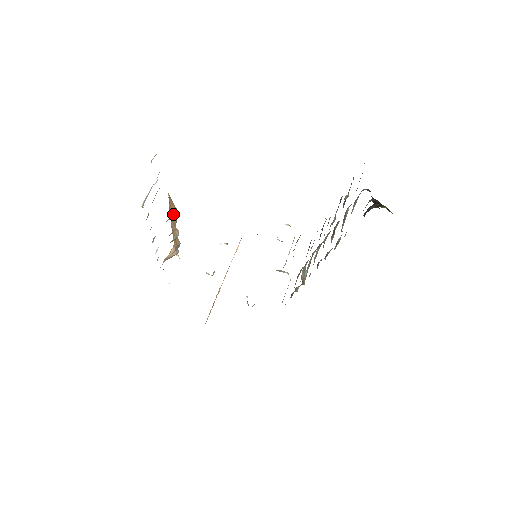
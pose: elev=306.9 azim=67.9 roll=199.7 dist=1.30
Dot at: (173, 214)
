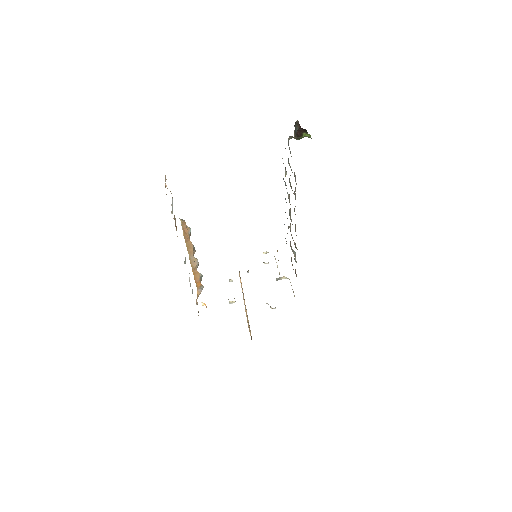
Dot at: (190, 234)
